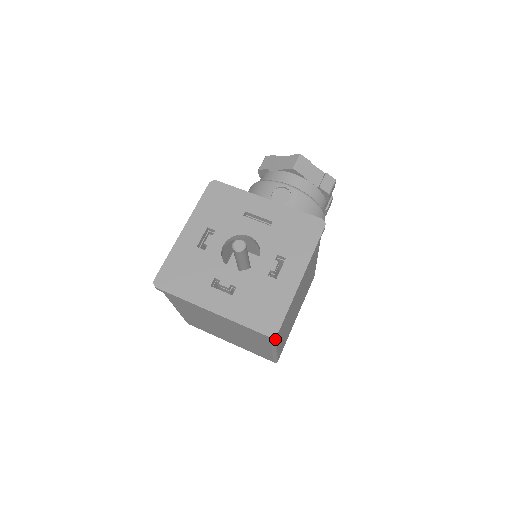
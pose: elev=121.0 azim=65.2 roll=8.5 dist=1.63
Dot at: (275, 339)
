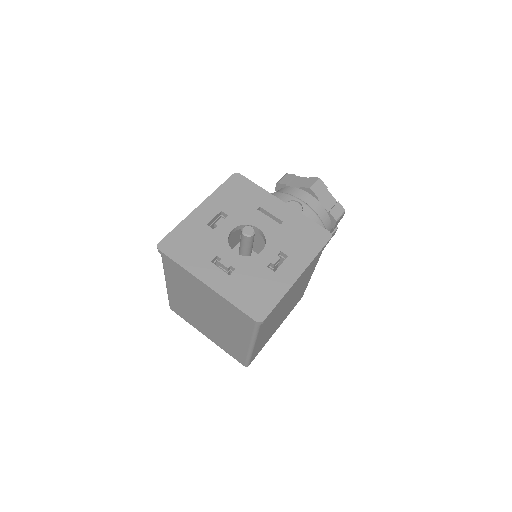
Dot at: (258, 329)
